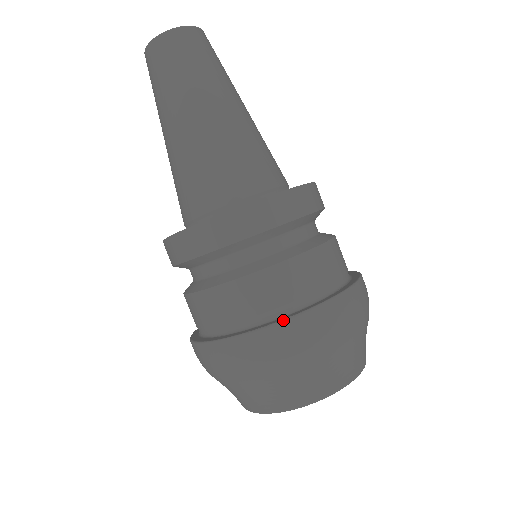
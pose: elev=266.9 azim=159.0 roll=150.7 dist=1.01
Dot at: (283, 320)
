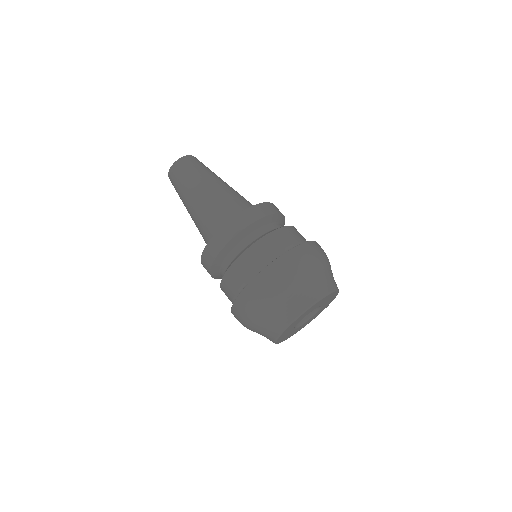
Dot at: (273, 261)
